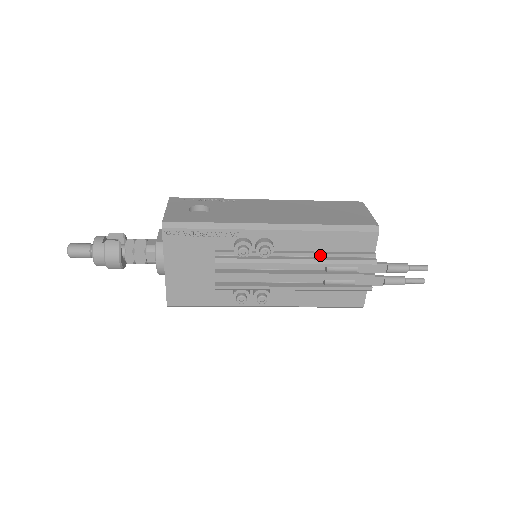
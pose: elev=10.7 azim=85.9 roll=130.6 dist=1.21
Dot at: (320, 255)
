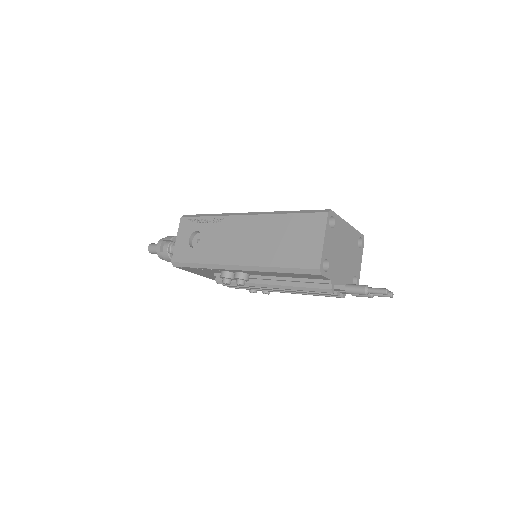
Dot at: (285, 281)
